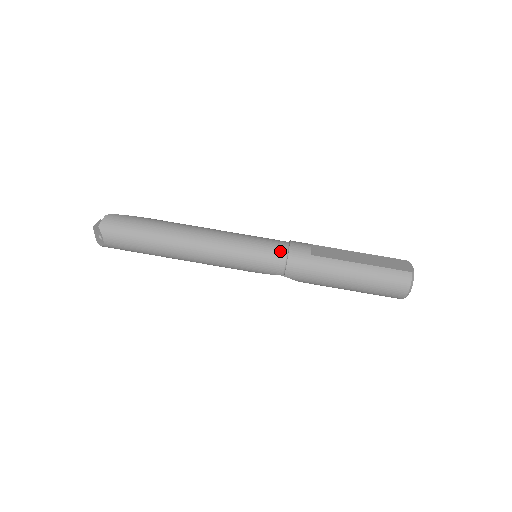
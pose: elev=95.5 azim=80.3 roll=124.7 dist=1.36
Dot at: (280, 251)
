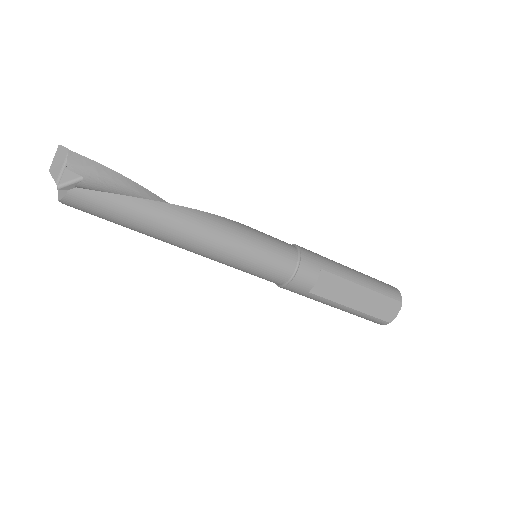
Dot at: (279, 280)
